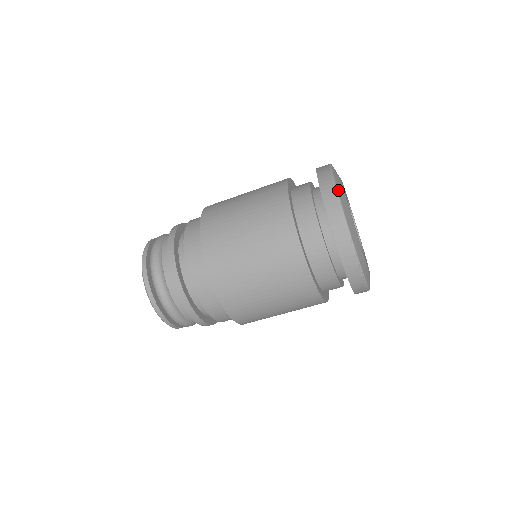
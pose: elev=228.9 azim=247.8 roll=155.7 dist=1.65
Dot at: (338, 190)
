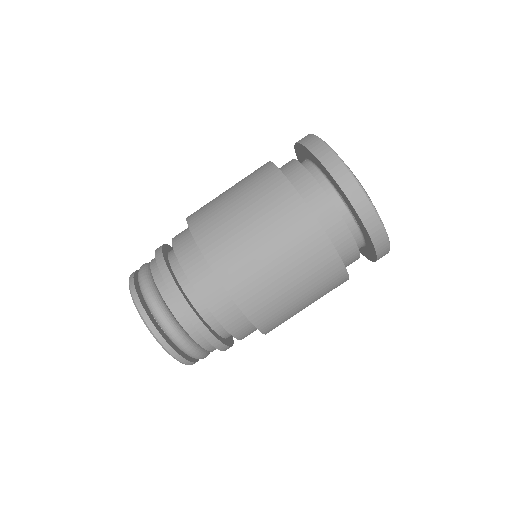
Dot at: occluded
